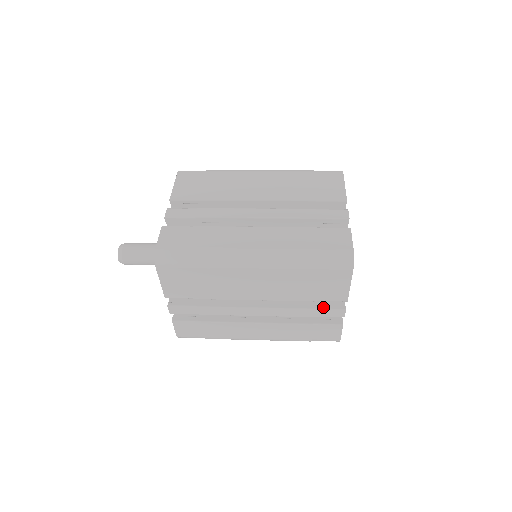
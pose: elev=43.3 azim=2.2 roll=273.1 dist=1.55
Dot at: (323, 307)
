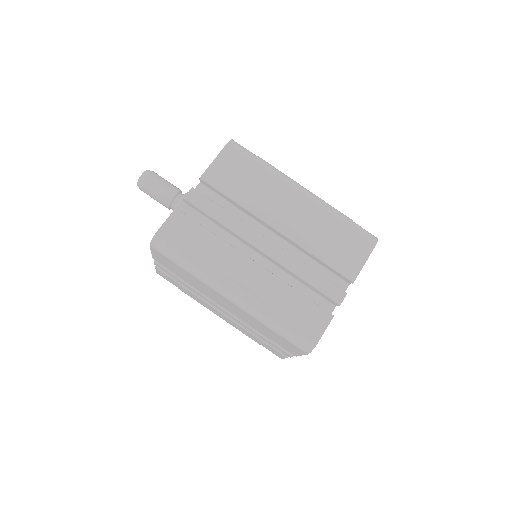
Dot at: (276, 343)
